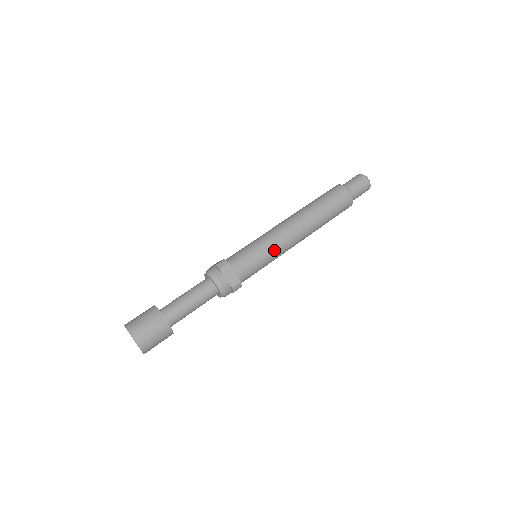
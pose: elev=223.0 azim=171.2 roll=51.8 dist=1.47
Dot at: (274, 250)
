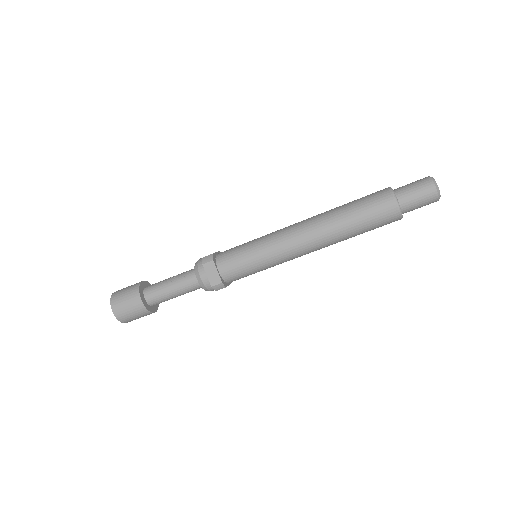
Dot at: (271, 256)
